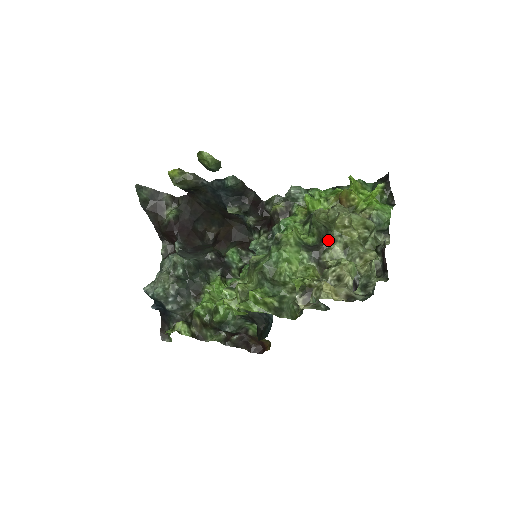
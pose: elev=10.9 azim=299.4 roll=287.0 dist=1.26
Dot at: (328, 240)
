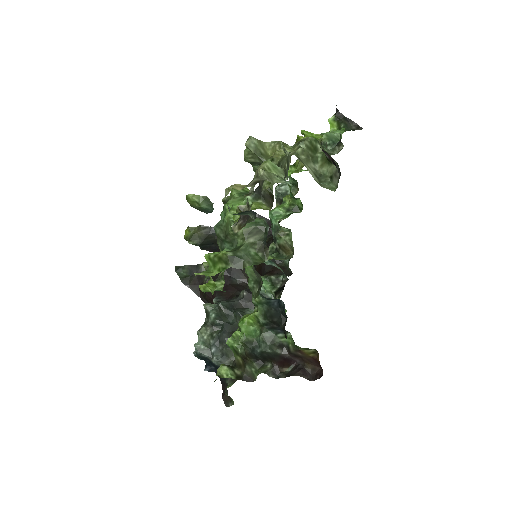
Dot at: occluded
